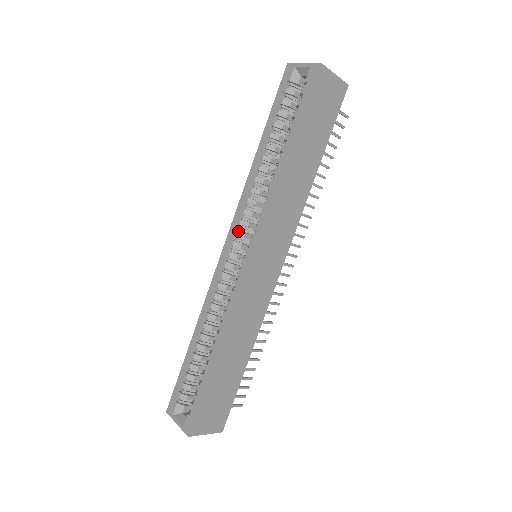
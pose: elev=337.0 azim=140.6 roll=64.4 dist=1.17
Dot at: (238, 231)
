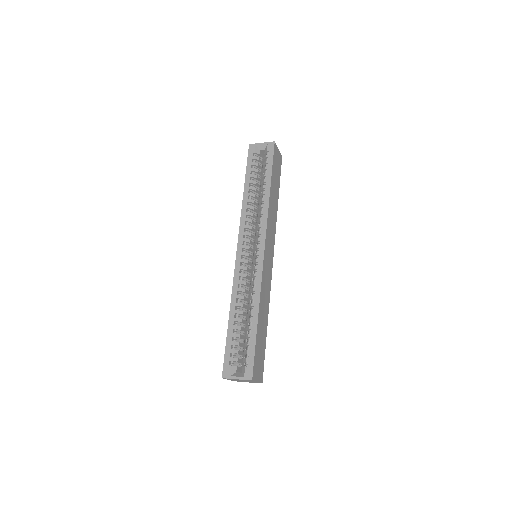
Dot at: (246, 239)
